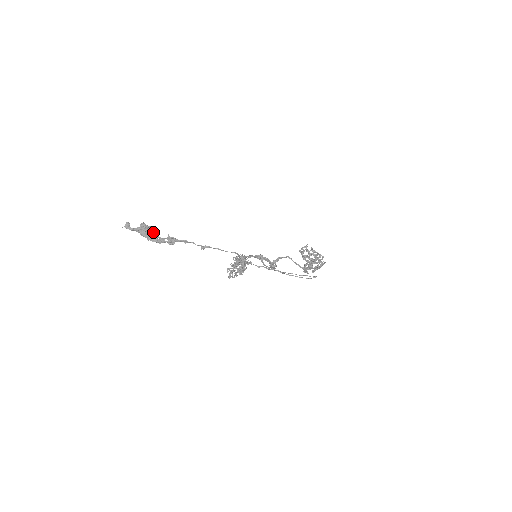
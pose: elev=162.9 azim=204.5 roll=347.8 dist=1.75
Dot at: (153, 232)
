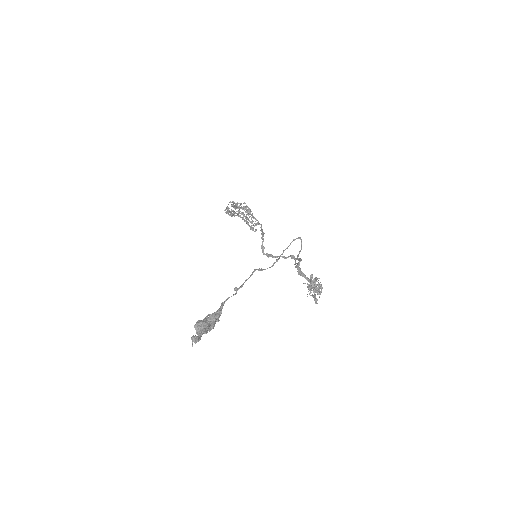
Dot at: occluded
